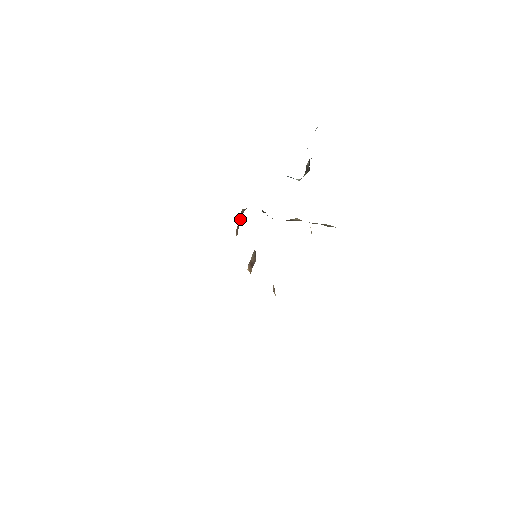
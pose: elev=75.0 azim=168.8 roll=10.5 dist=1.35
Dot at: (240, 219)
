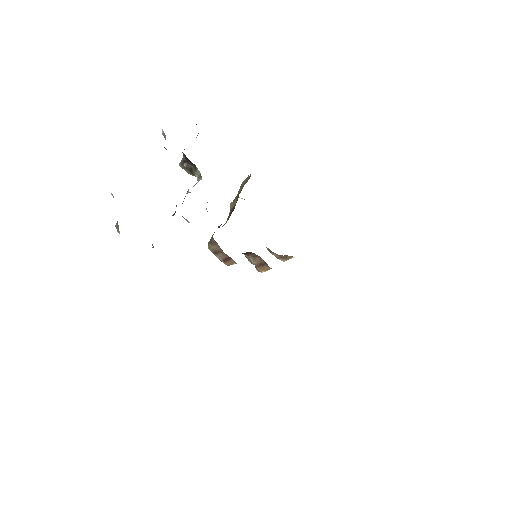
Dot at: (220, 252)
